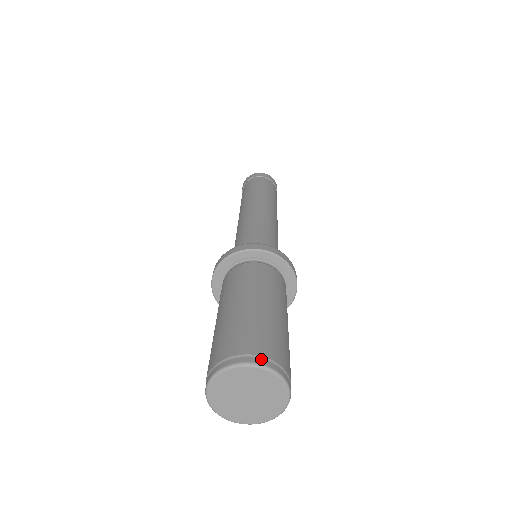
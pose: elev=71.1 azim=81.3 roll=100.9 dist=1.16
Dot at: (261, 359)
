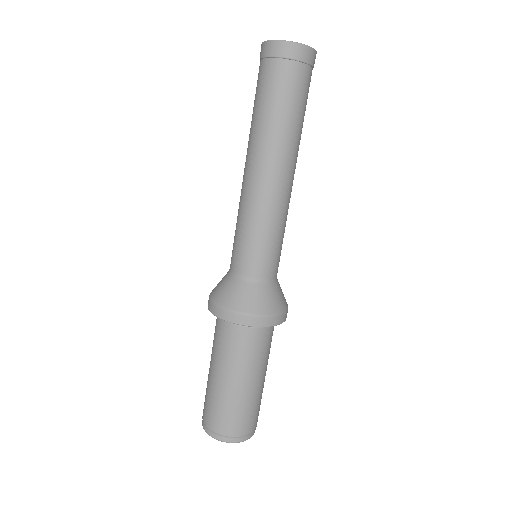
Dot at: (239, 438)
